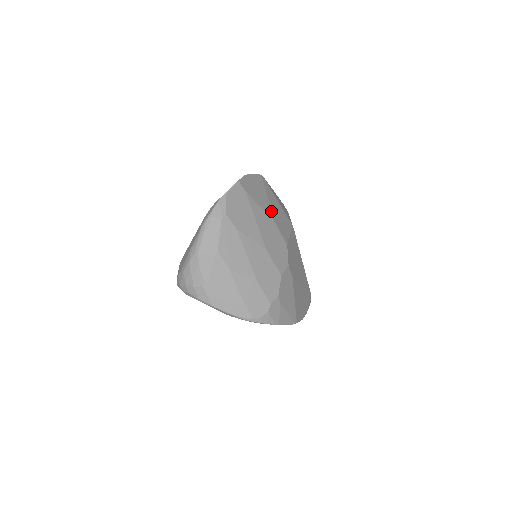
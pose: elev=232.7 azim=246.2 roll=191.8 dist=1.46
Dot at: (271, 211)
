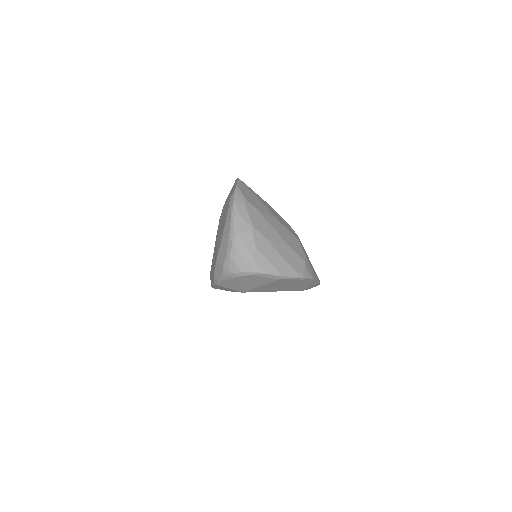
Dot at: occluded
